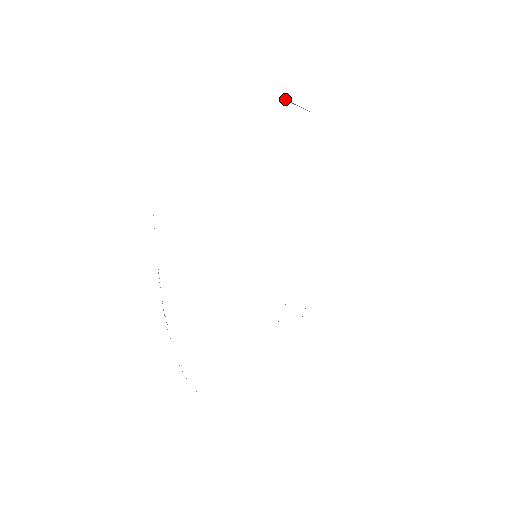
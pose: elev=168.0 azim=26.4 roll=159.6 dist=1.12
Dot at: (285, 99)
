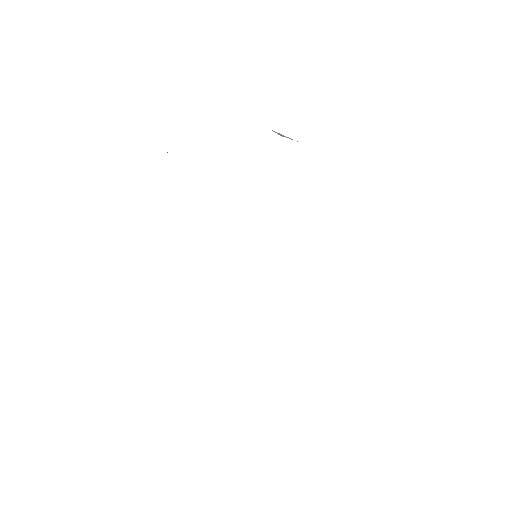
Dot at: (275, 132)
